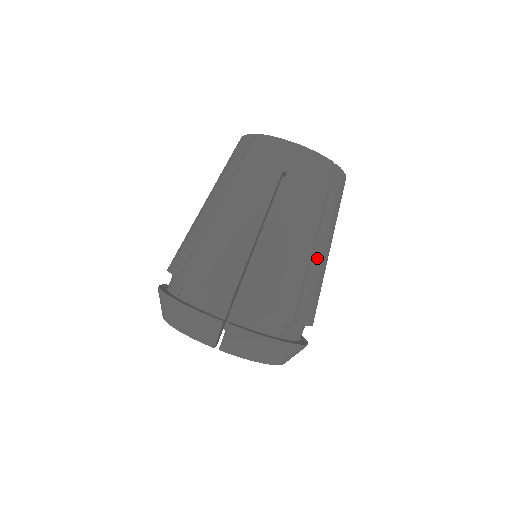
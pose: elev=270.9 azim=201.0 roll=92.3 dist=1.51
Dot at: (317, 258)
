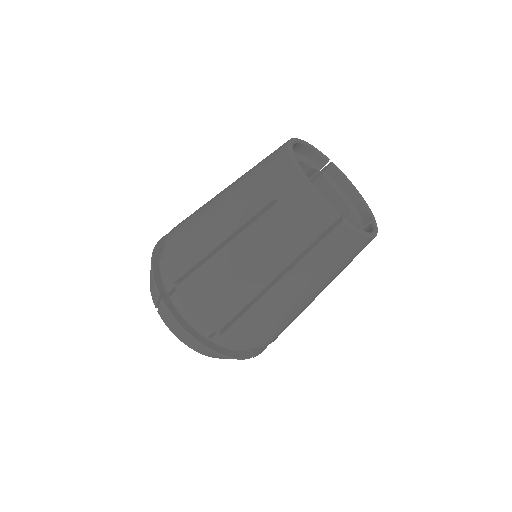
Dot at: occluded
